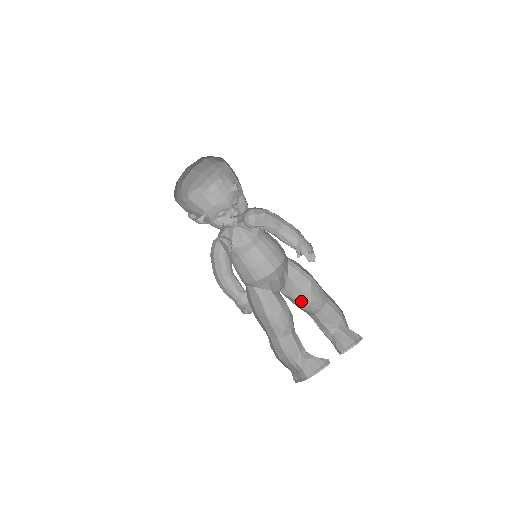
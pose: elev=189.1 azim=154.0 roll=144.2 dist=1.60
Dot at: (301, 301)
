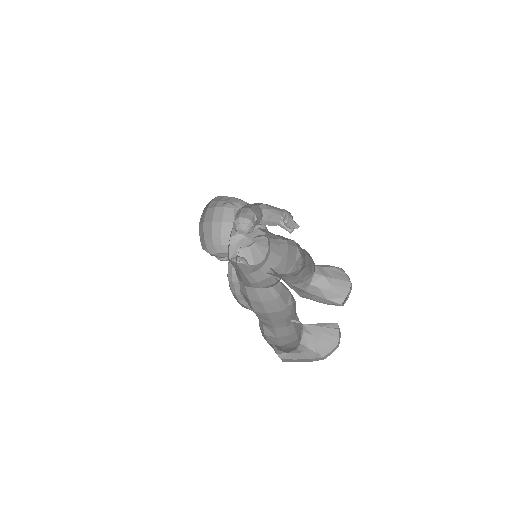
Dot at: (293, 272)
